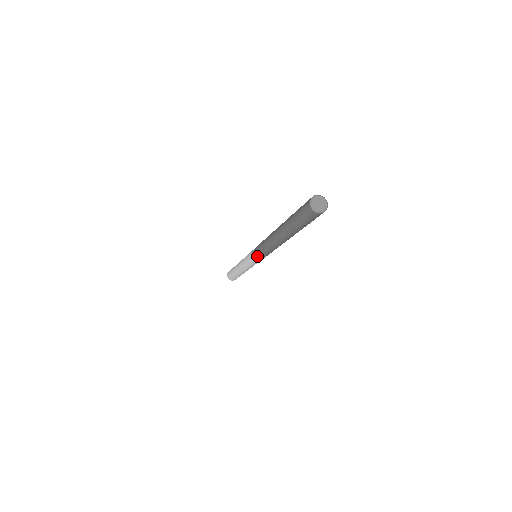
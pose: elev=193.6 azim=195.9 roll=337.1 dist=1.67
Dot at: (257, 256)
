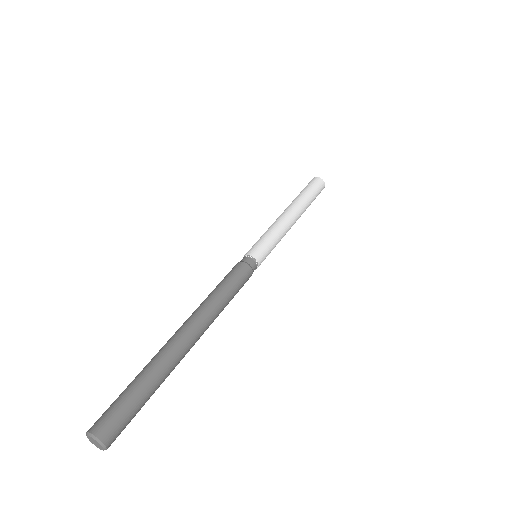
Dot at: occluded
